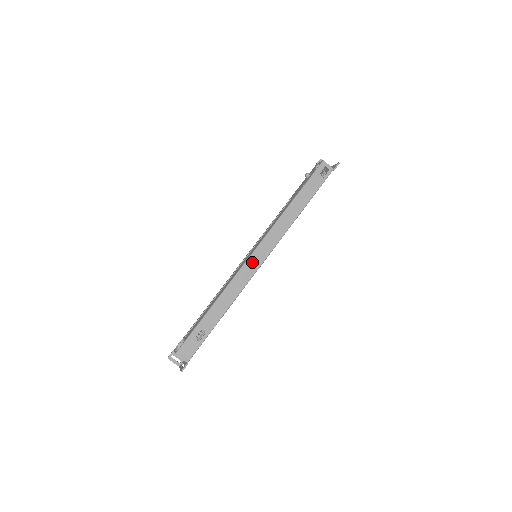
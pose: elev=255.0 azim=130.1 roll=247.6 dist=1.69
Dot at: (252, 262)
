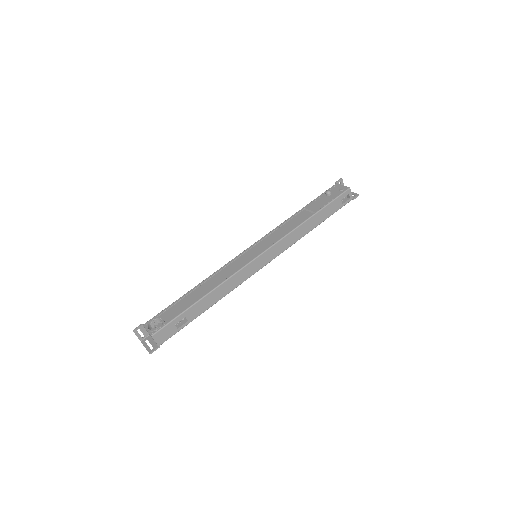
Dot at: (254, 264)
